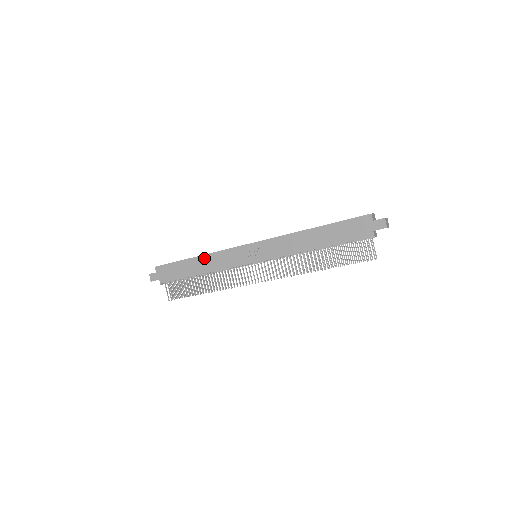
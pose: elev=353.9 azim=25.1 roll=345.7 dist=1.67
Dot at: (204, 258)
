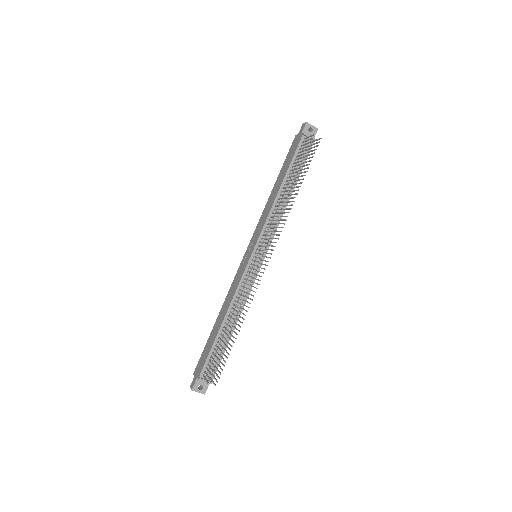
Dot at: (222, 309)
